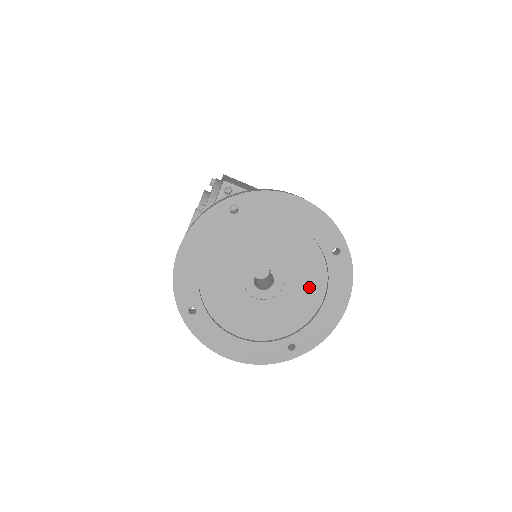
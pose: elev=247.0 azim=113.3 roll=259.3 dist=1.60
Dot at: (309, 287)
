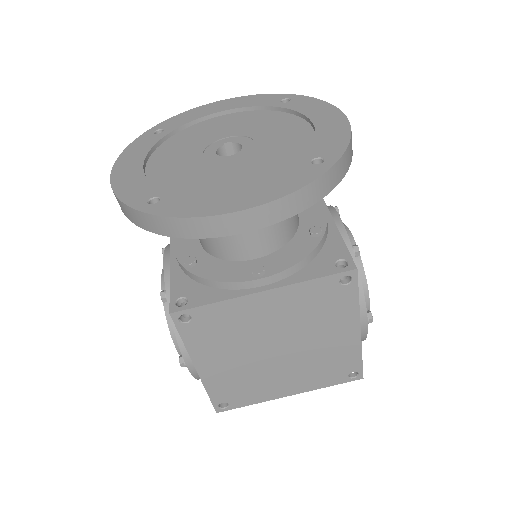
Dot at: (285, 129)
